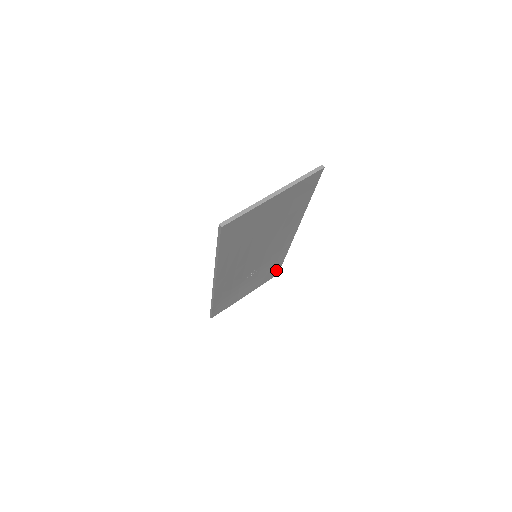
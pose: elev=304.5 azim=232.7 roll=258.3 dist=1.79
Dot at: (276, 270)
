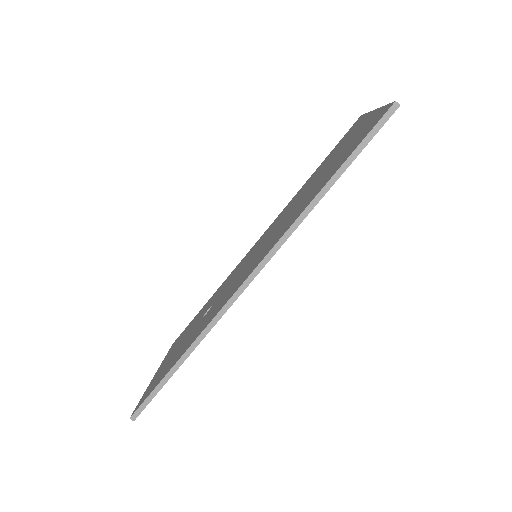
Dot at: occluded
